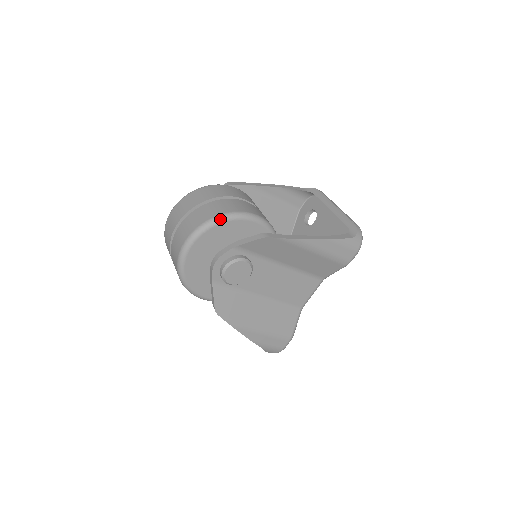
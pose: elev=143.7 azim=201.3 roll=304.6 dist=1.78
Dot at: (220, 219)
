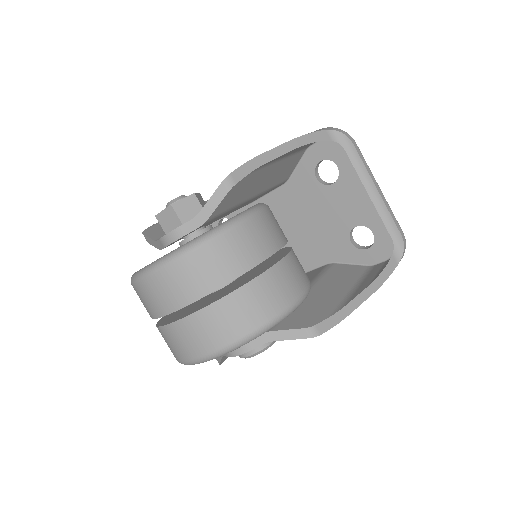
Dot at: (258, 335)
